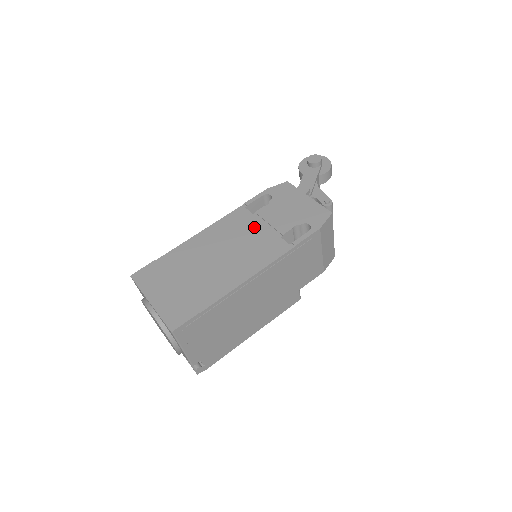
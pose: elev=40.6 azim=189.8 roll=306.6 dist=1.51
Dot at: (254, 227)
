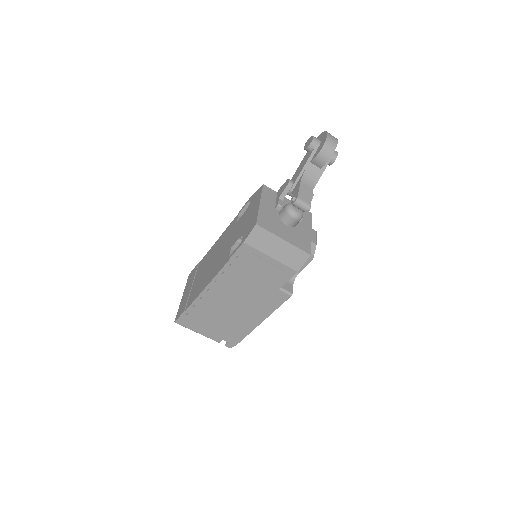
Dot at: (230, 237)
